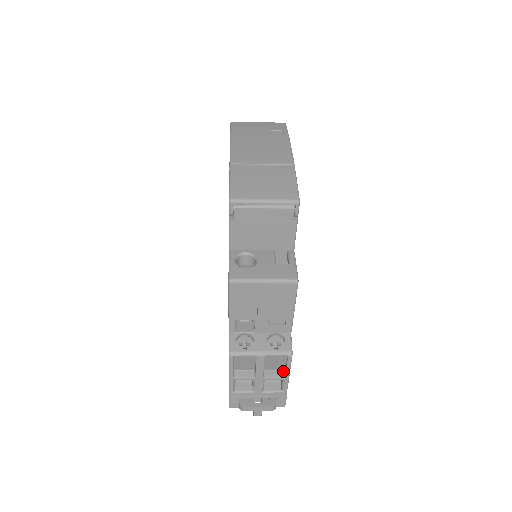
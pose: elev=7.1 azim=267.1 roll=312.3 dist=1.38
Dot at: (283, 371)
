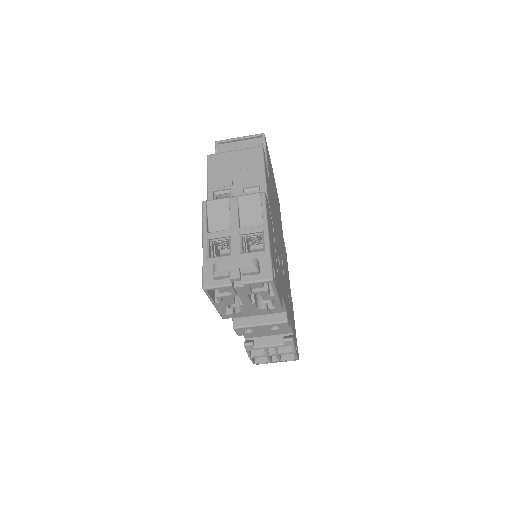
Dot at: occluded
